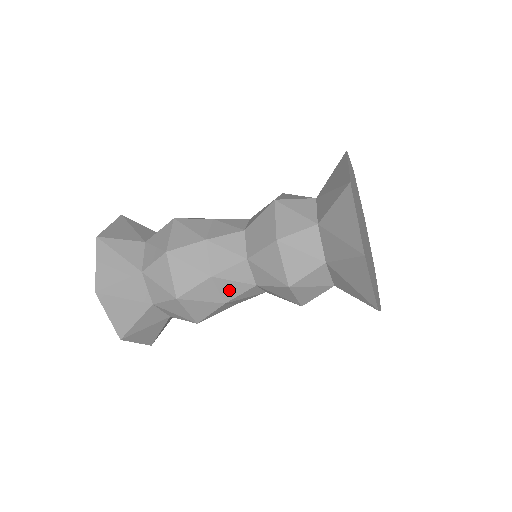
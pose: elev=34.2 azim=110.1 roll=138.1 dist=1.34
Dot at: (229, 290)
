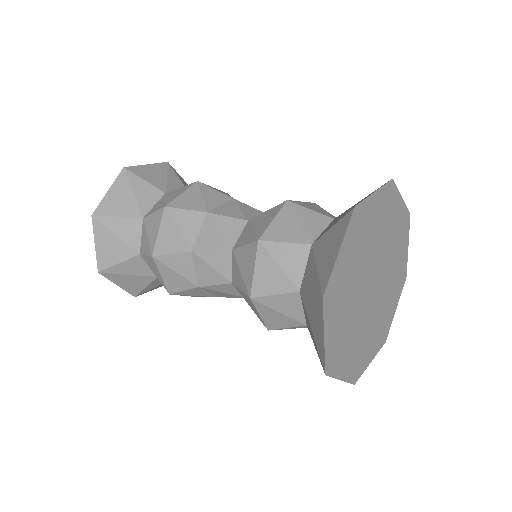
Dot at: occluded
